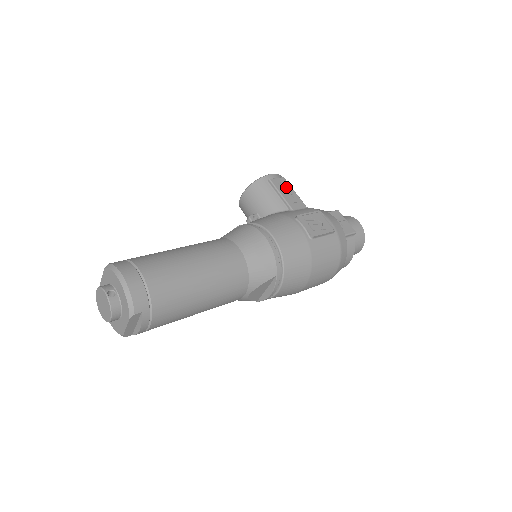
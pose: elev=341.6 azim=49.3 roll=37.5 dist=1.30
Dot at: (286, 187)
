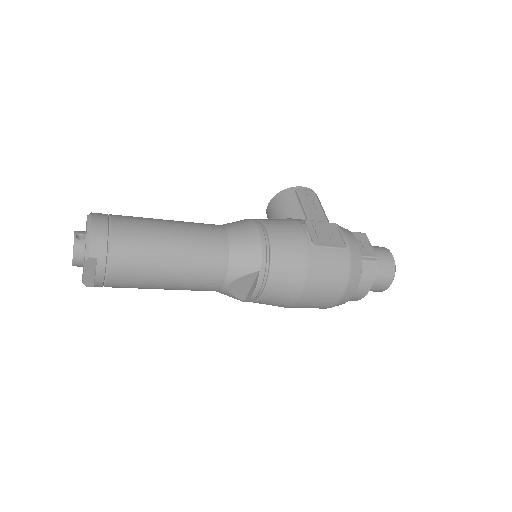
Dot at: (312, 200)
